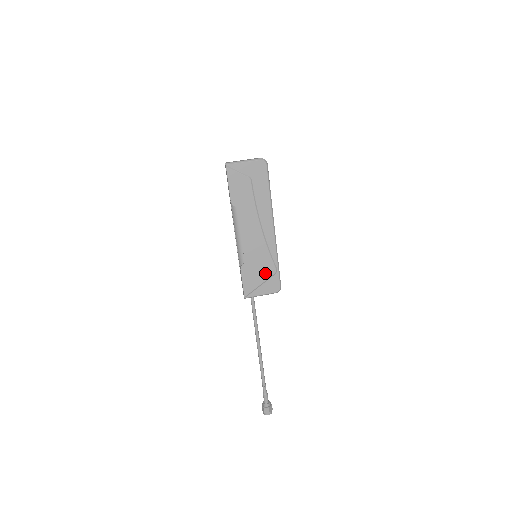
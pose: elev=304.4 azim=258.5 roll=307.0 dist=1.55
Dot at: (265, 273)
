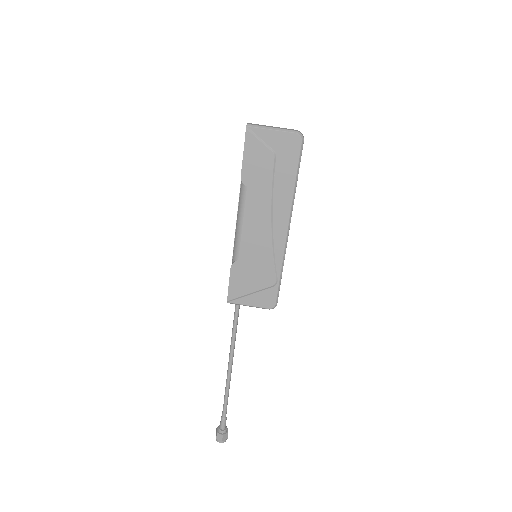
Dot at: (261, 281)
